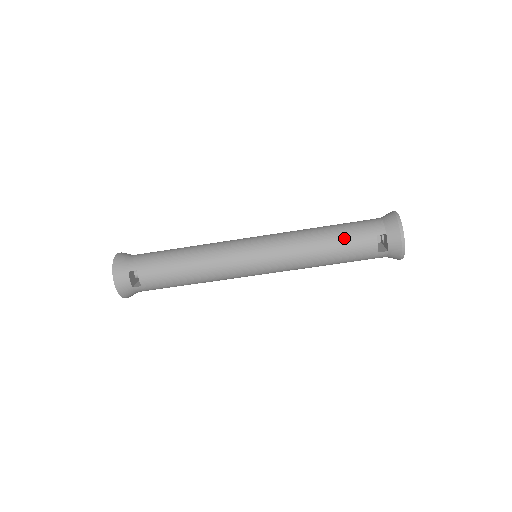
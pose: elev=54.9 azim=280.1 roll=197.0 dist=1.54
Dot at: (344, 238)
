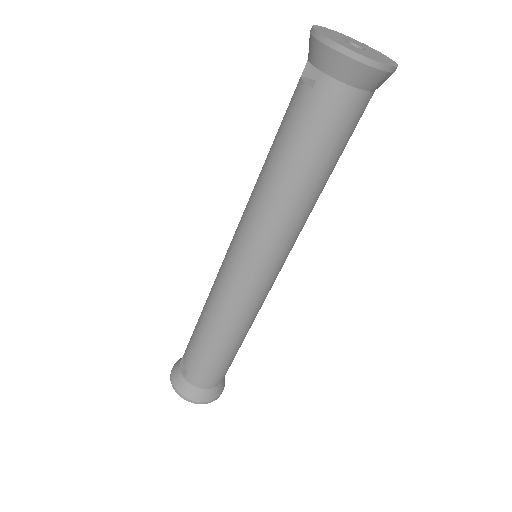
Dot at: (279, 127)
